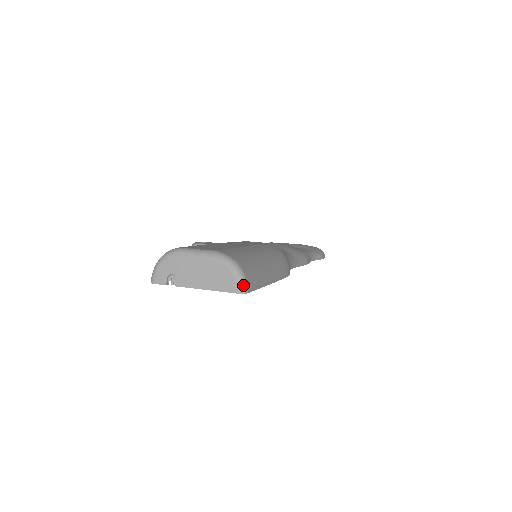
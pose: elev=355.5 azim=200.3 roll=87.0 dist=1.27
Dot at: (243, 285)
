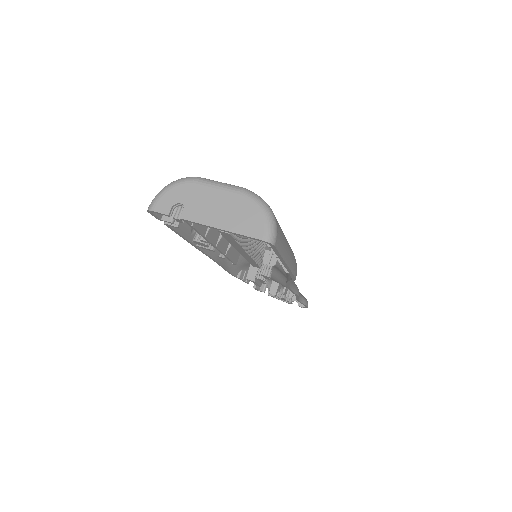
Dot at: (272, 233)
